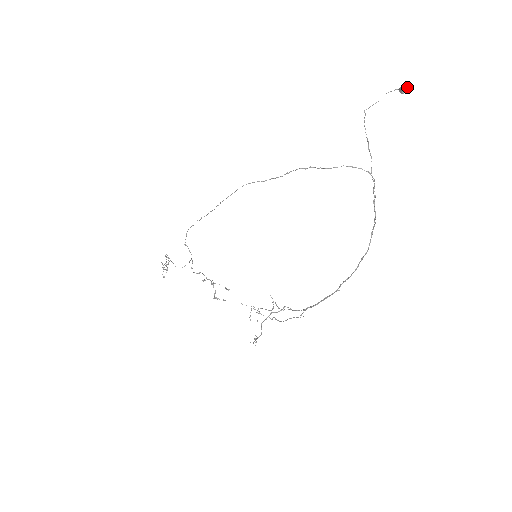
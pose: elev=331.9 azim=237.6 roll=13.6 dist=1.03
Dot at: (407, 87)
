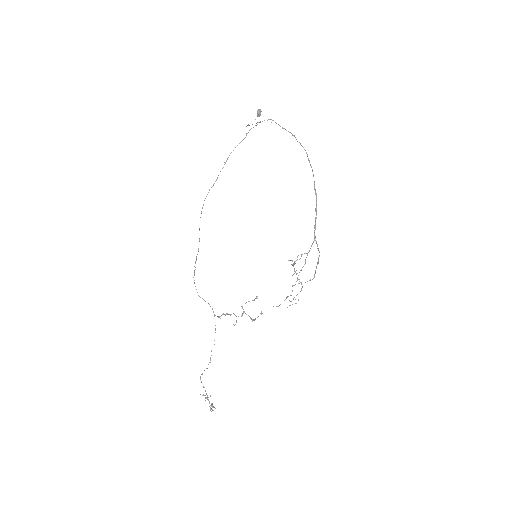
Dot at: (259, 109)
